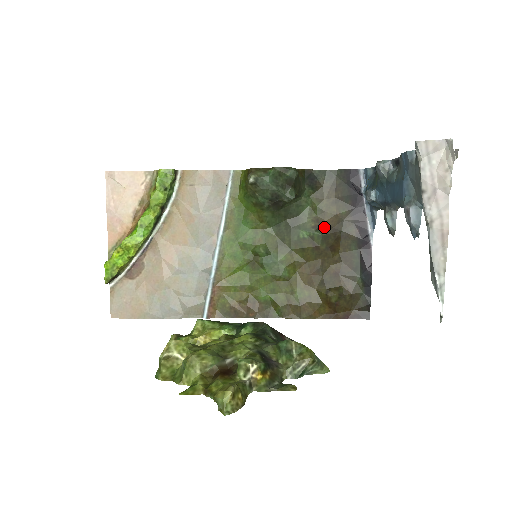
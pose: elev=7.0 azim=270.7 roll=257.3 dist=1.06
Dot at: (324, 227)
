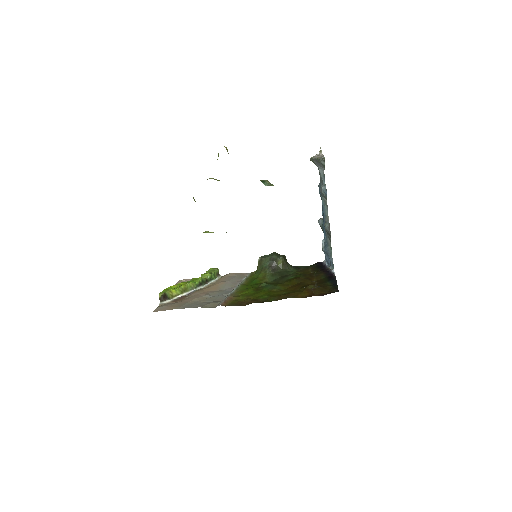
Dot at: occluded
